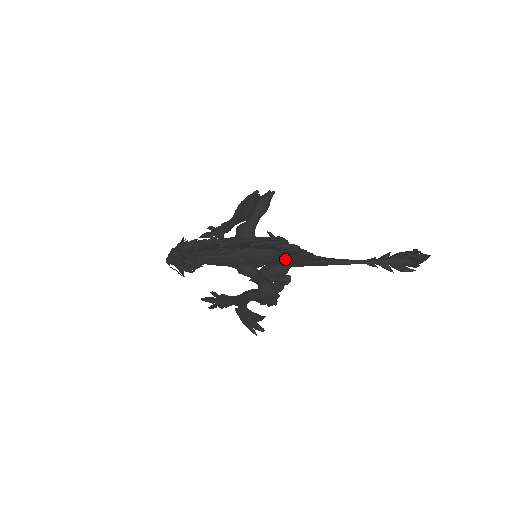
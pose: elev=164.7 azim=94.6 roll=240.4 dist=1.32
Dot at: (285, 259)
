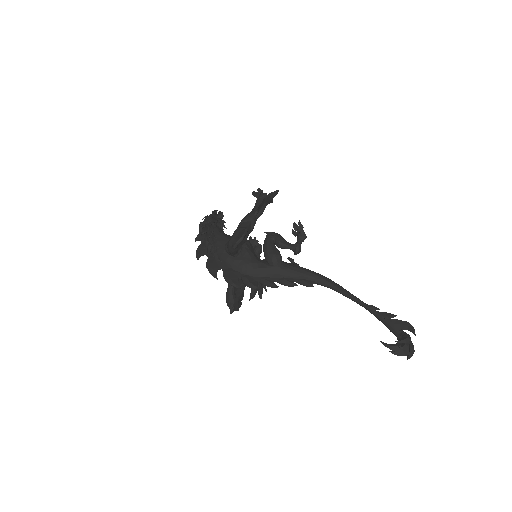
Dot at: occluded
